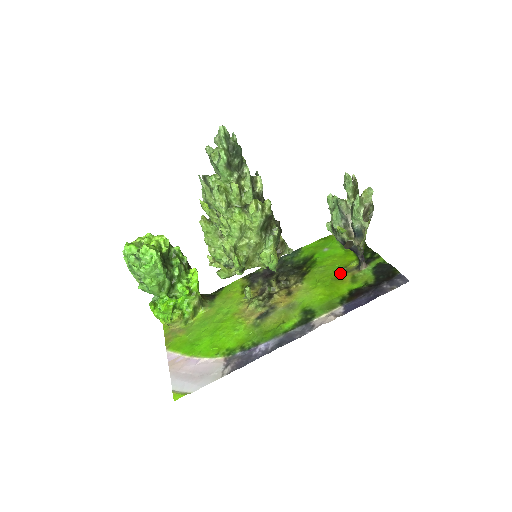
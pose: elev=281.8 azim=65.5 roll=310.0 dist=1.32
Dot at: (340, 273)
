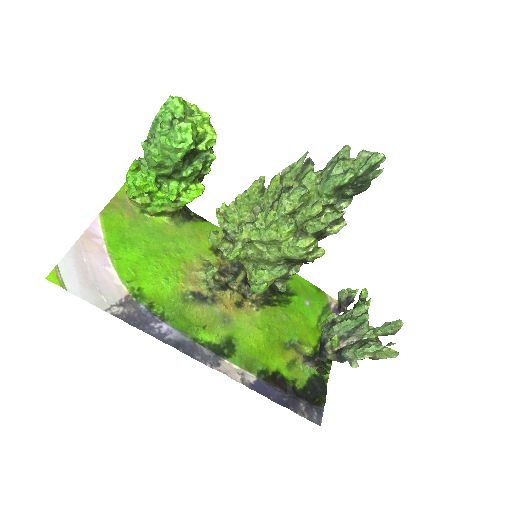
Dot at: (290, 343)
